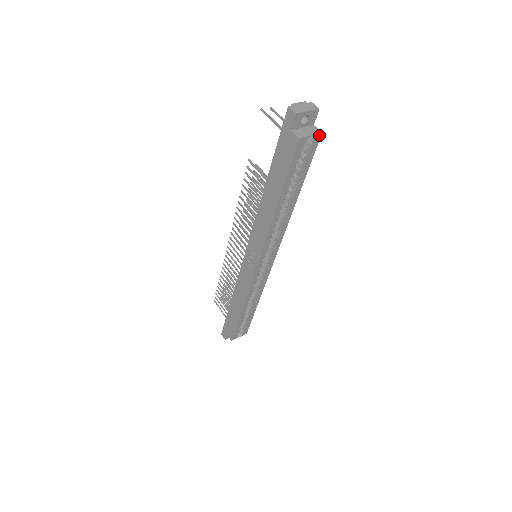
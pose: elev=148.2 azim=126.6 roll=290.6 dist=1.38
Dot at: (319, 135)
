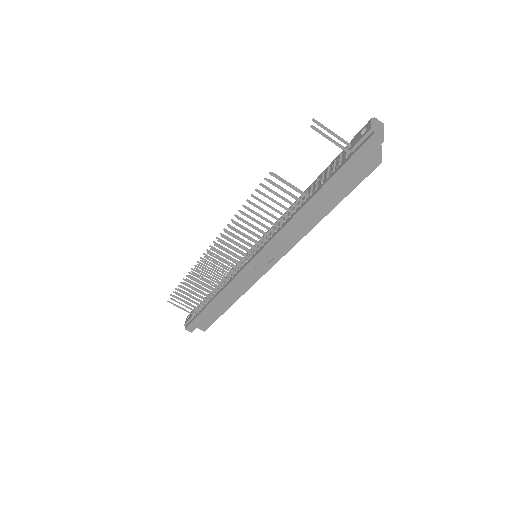
Dot at: (379, 149)
